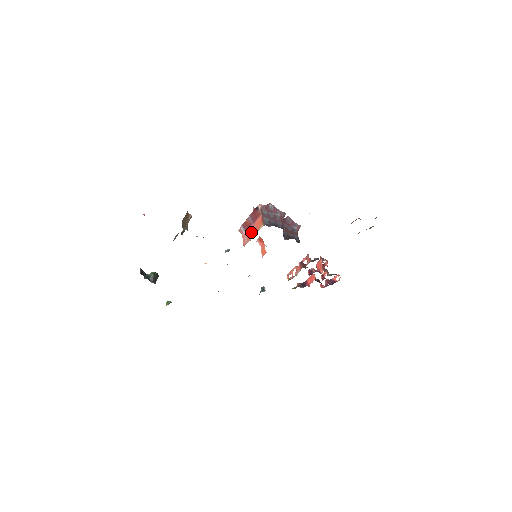
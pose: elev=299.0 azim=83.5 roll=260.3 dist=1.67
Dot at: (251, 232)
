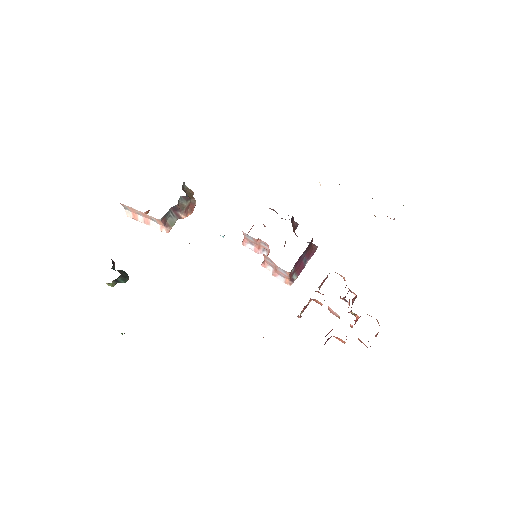
Dot at: occluded
